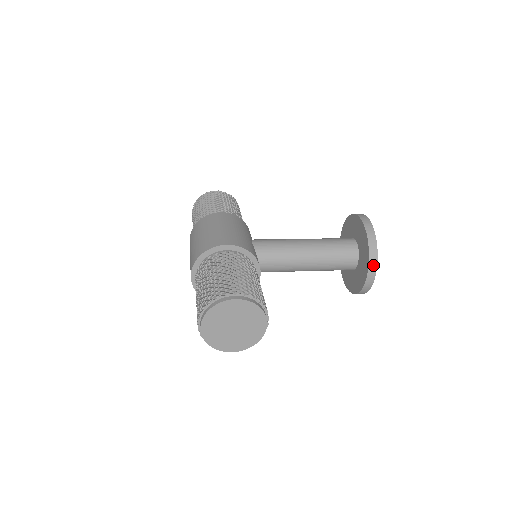
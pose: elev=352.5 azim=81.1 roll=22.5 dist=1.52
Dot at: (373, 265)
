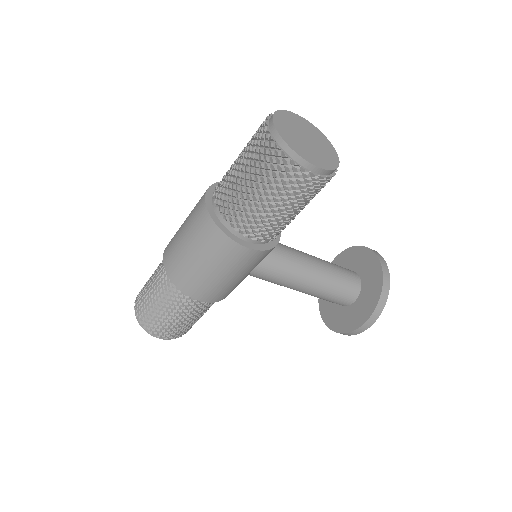
Dot at: (379, 256)
